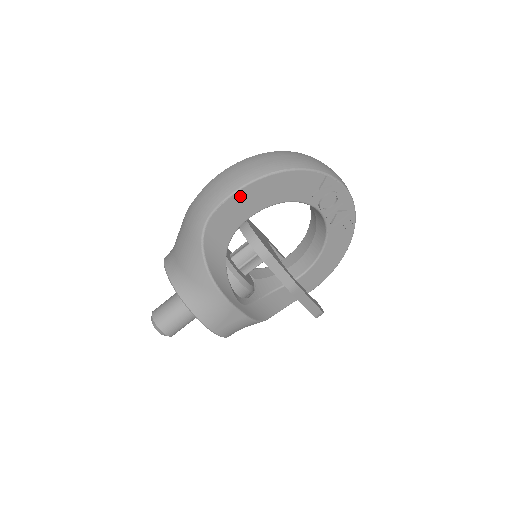
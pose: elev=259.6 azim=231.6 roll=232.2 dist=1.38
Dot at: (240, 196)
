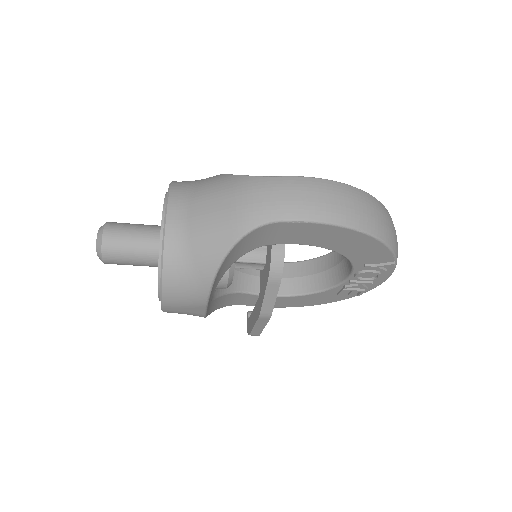
Dot at: (320, 228)
